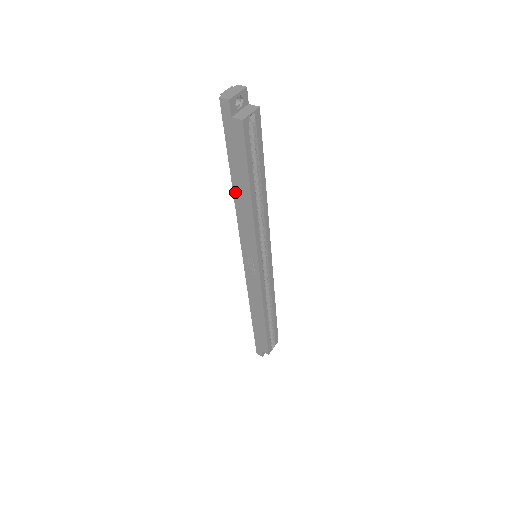
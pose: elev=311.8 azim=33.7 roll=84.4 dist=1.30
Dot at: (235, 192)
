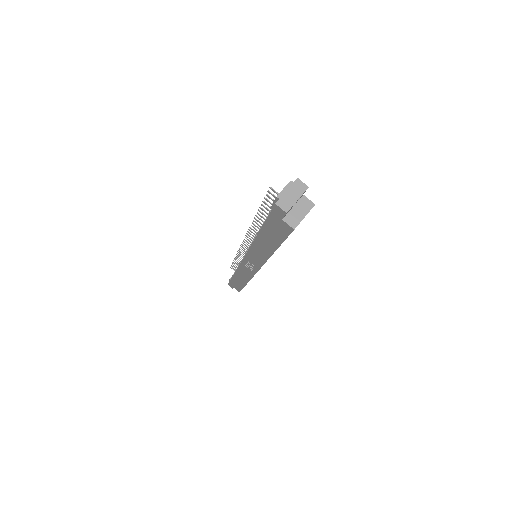
Dot at: (257, 240)
